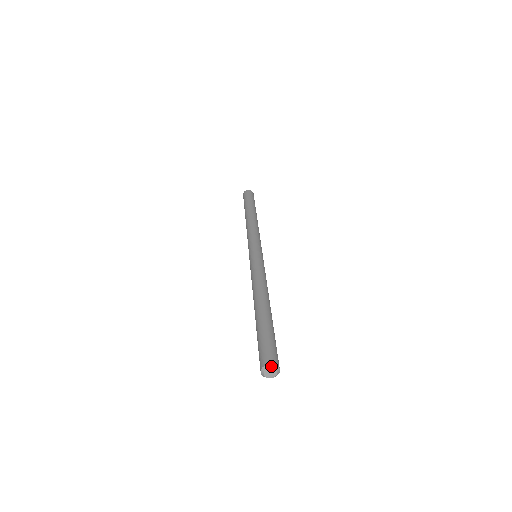
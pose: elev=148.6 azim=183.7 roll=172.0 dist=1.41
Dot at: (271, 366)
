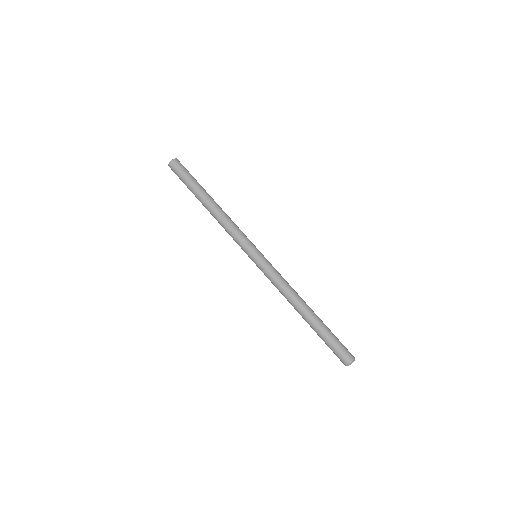
Dot at: occluded
